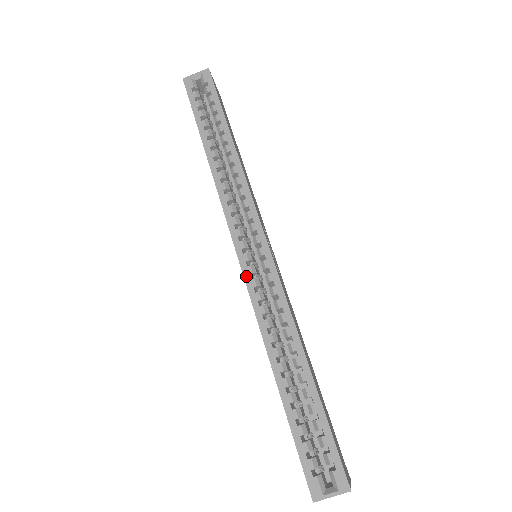
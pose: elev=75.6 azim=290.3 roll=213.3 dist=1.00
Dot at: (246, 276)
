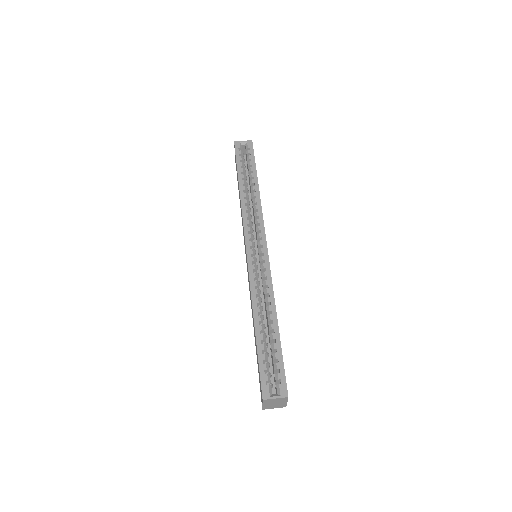
Dot at: (249, 262)
